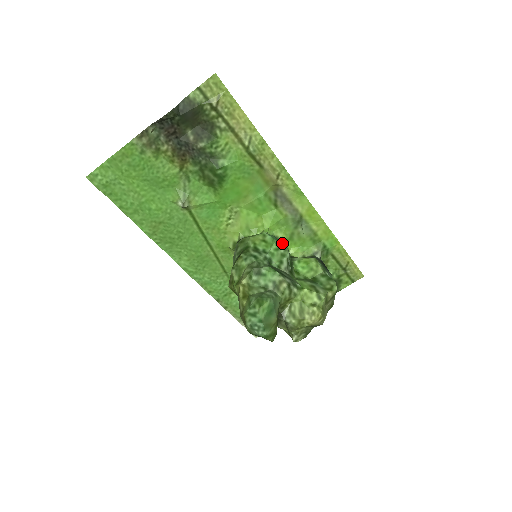
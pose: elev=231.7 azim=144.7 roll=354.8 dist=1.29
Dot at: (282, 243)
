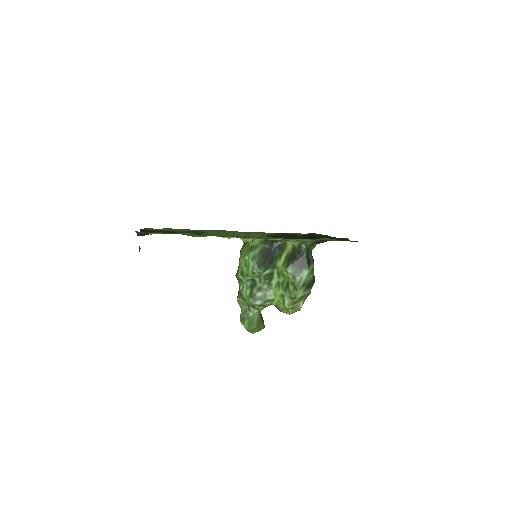
Dot at: (273, 240)
